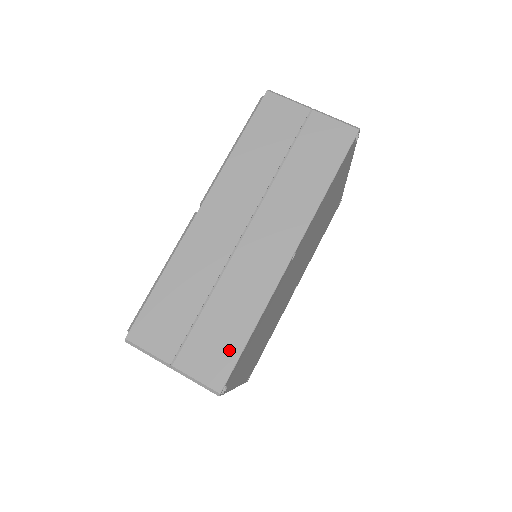
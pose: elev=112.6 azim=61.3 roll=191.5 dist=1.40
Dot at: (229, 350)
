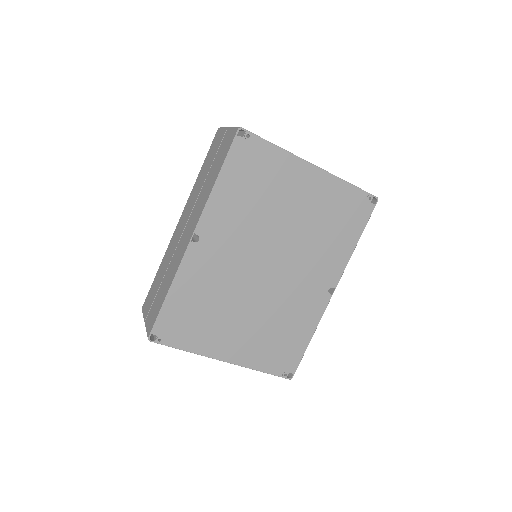
Dot at: (158, 309)
